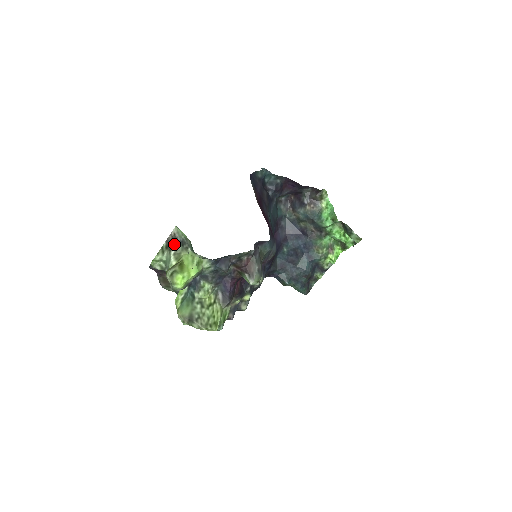
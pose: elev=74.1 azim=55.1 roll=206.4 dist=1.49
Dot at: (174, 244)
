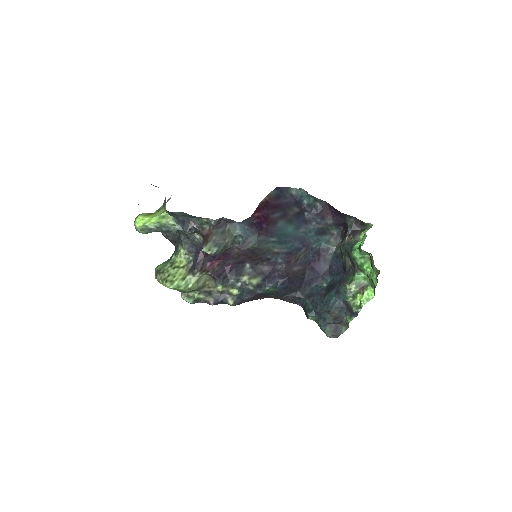
Dot at: occluded
